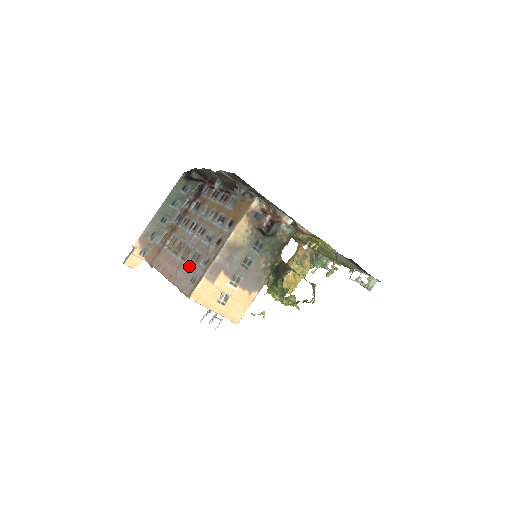
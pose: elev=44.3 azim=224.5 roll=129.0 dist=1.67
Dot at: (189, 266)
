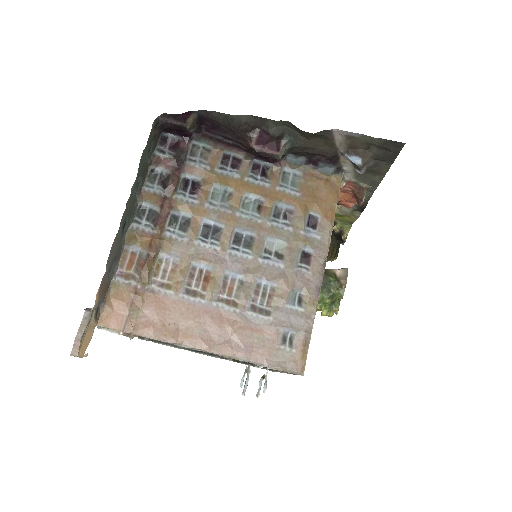
Dot at: (261, 315)
